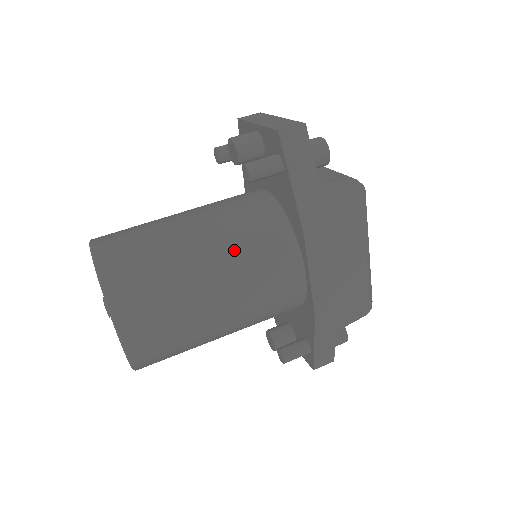
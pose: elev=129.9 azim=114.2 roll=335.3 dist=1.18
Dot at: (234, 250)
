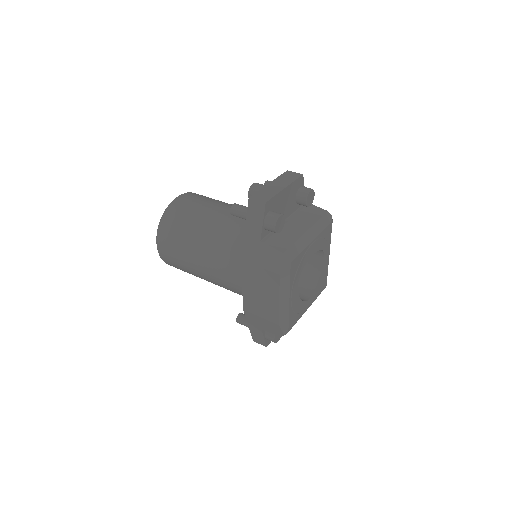
Dot at: (216, 243)
